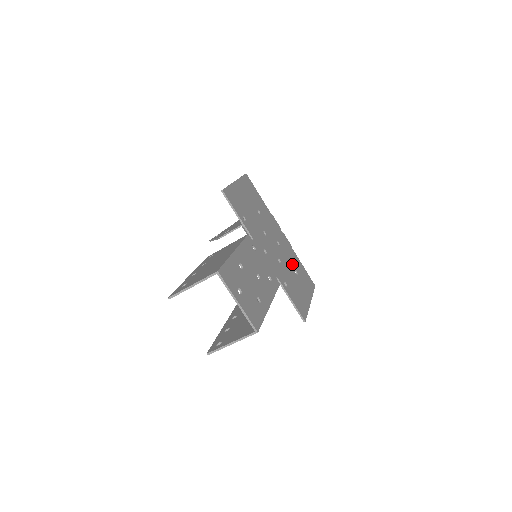
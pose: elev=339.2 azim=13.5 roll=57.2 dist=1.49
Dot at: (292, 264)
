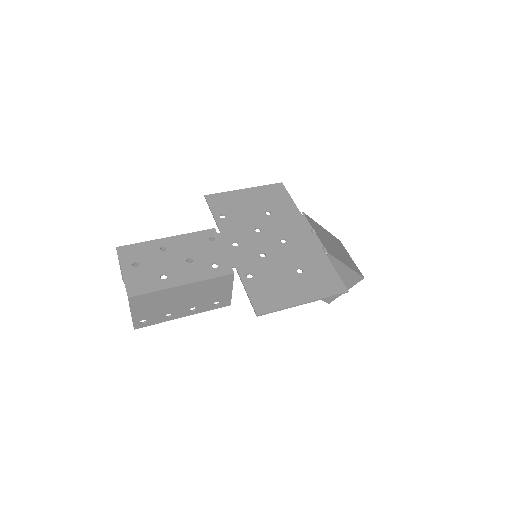
Dot at: (298, 262)
